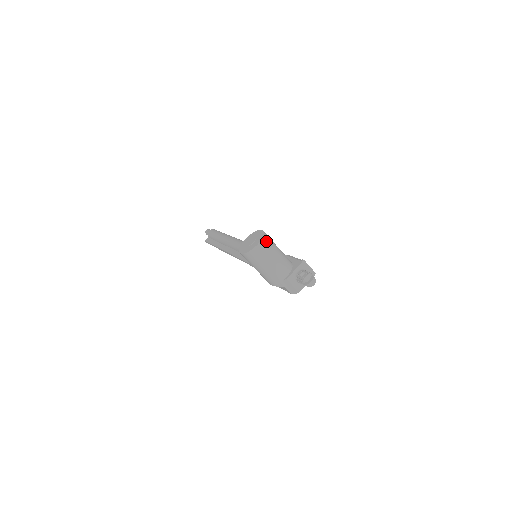
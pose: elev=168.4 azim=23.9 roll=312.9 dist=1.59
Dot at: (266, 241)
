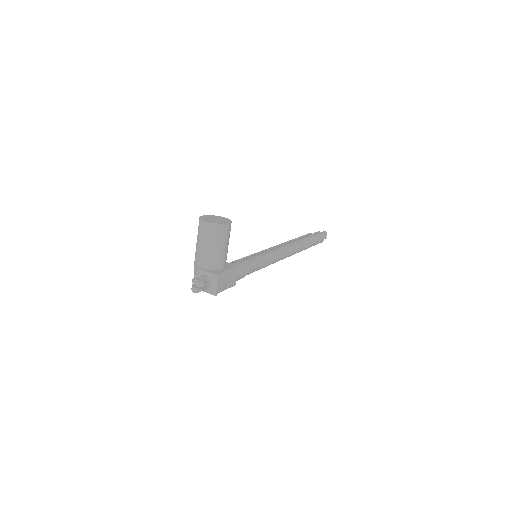
Dot at: (214, 228)
